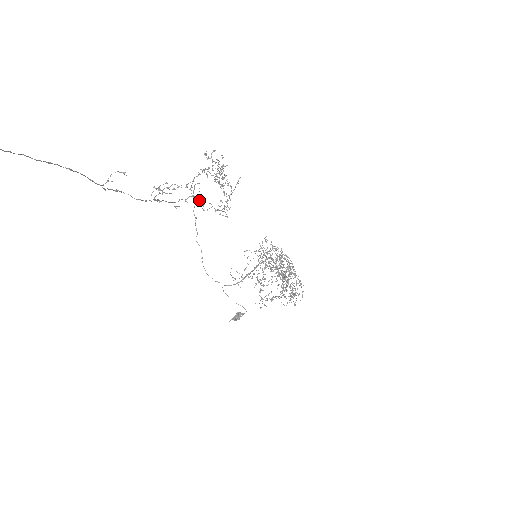
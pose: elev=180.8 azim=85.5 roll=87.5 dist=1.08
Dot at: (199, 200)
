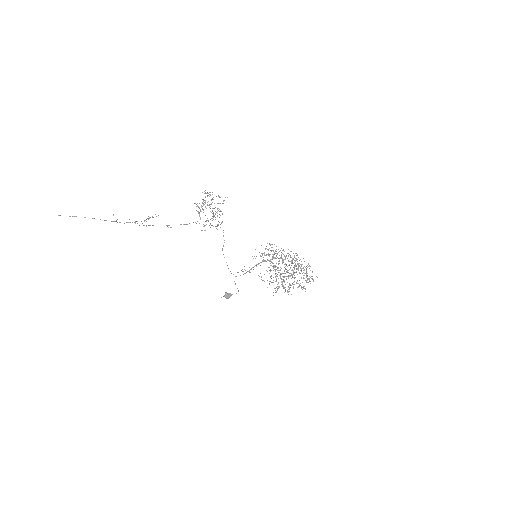
Dot at: occluded
